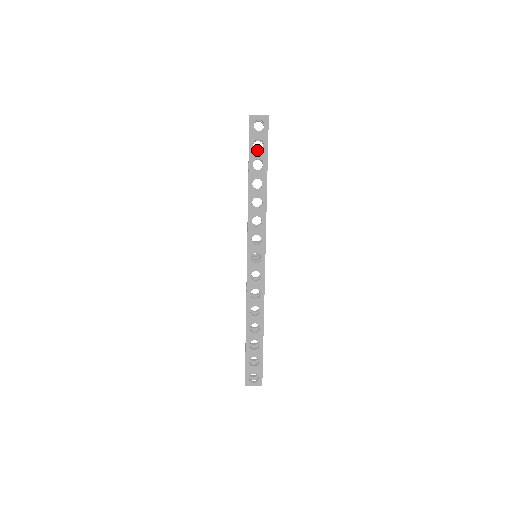
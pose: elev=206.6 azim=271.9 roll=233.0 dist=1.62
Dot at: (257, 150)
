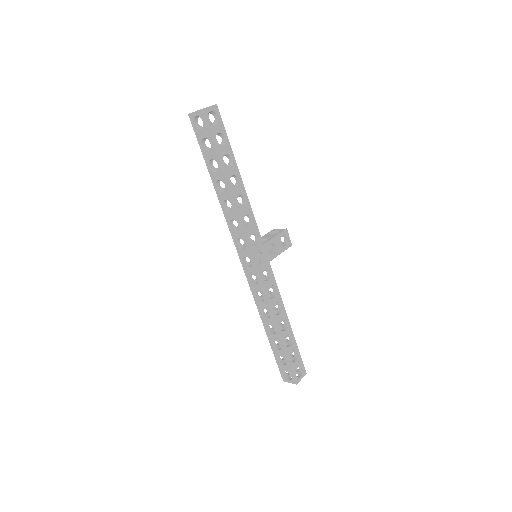
Dot at: (207, 150)
